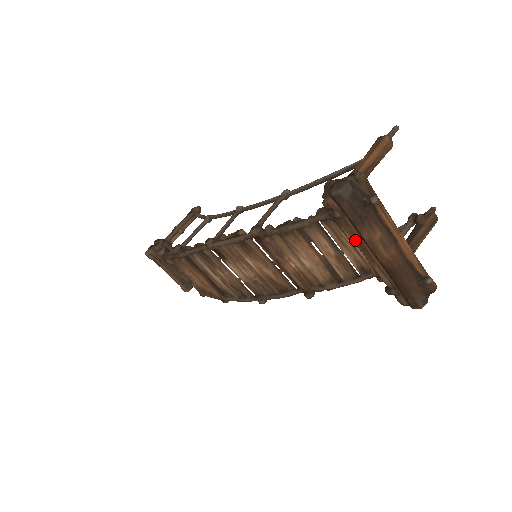
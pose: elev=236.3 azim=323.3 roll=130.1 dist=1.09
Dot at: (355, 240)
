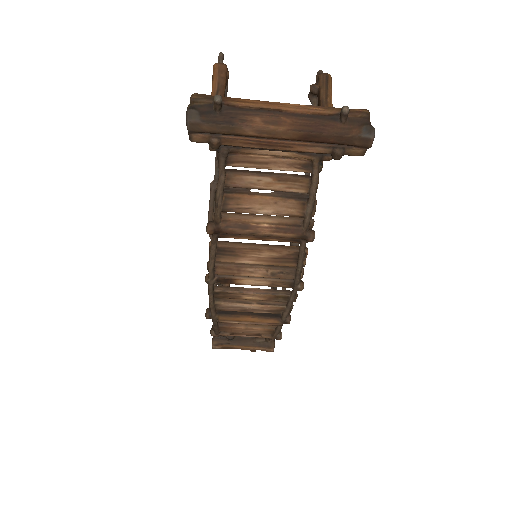
Dot at: (254, 146)
